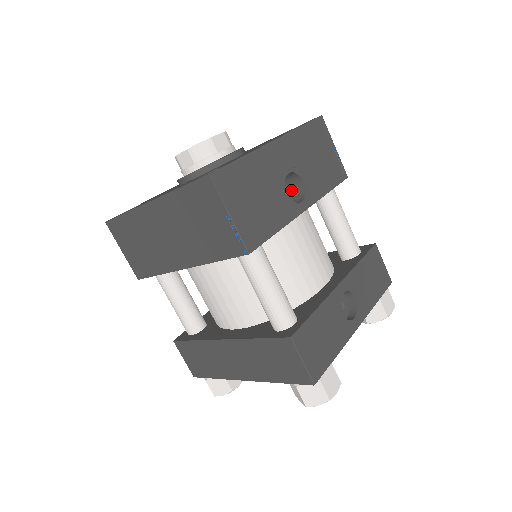
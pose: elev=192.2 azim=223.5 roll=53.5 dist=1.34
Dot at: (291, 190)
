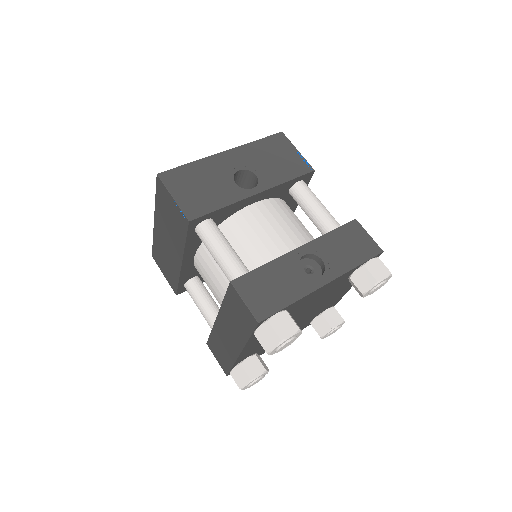
Dot at: occluded
